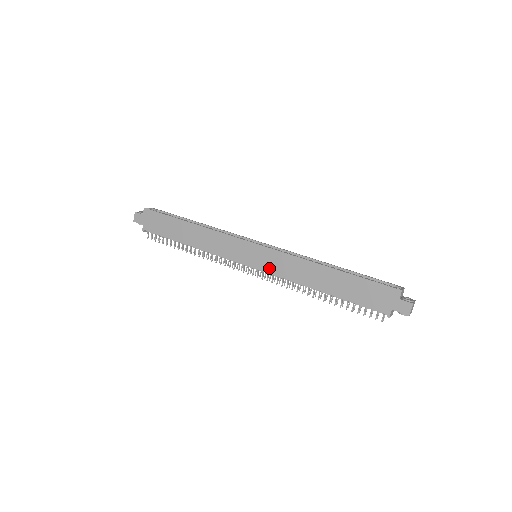
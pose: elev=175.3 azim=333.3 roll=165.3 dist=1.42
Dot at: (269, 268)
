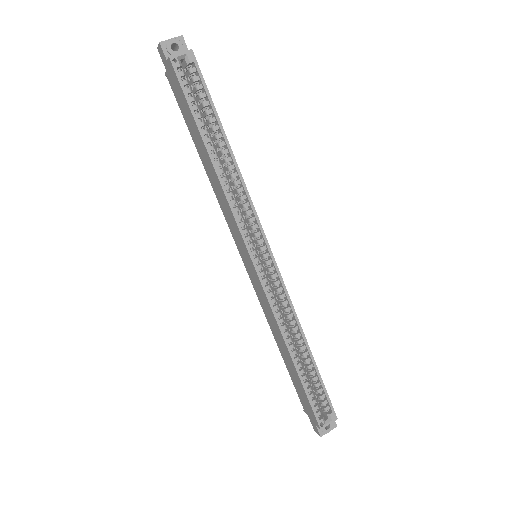
Dot at: (254, 284)
